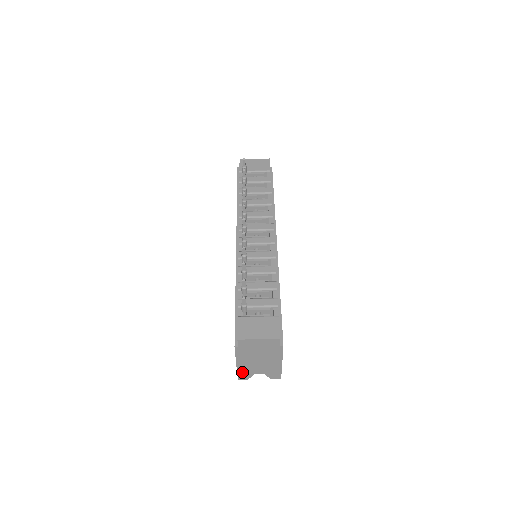
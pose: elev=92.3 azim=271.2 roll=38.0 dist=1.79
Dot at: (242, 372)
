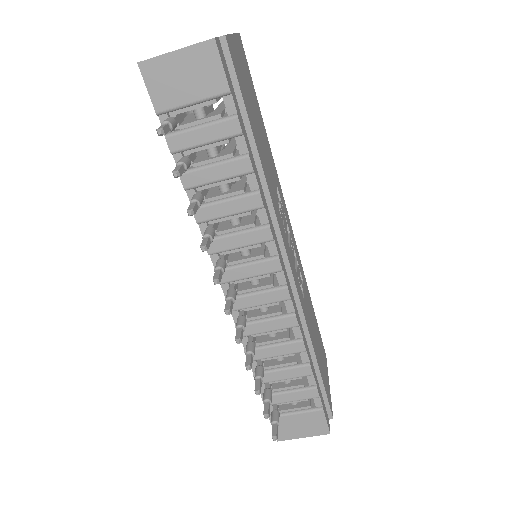
Dot at: occluded
